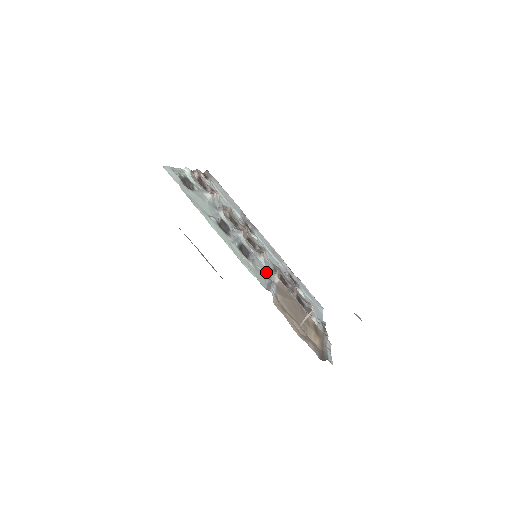
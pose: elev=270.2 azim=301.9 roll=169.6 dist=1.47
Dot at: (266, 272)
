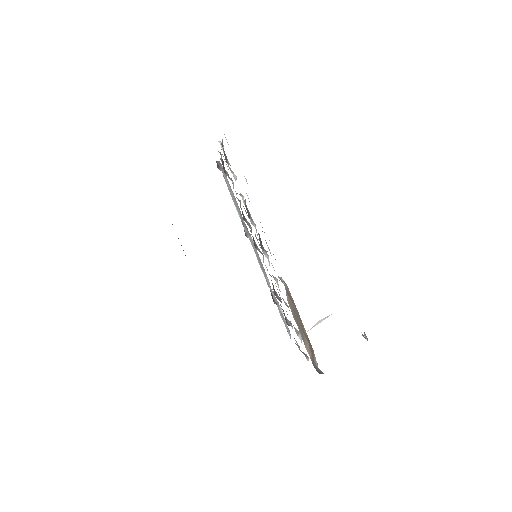
Dot at: occluded
